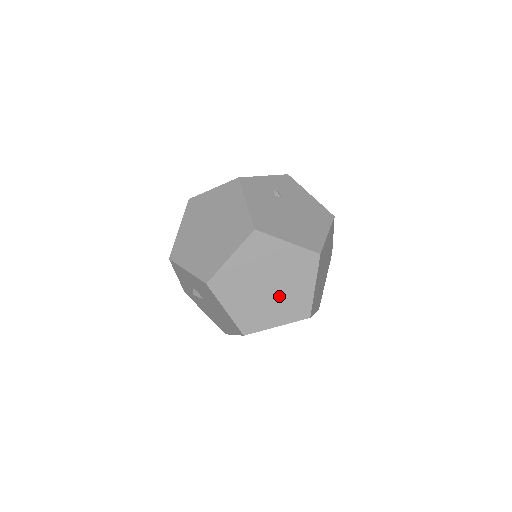
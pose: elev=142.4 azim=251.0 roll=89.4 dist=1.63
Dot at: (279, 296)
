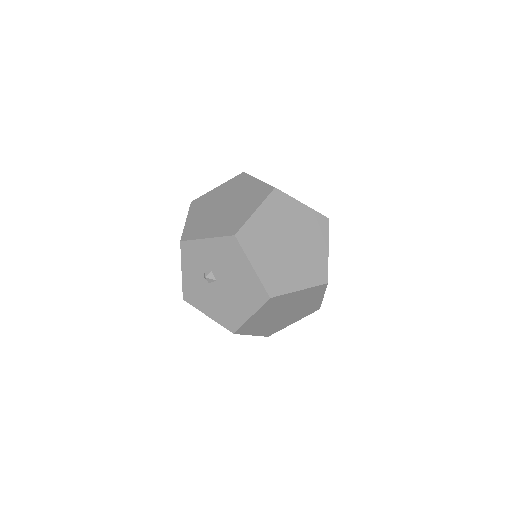
Dot at: (299, 256)
